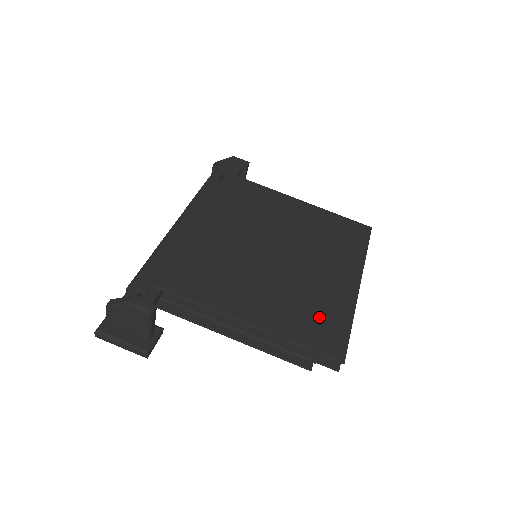
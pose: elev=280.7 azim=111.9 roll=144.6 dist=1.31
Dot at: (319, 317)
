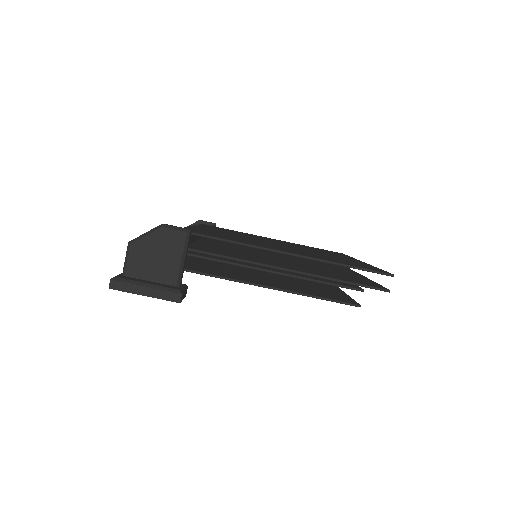
Dot at: (347, 262)
